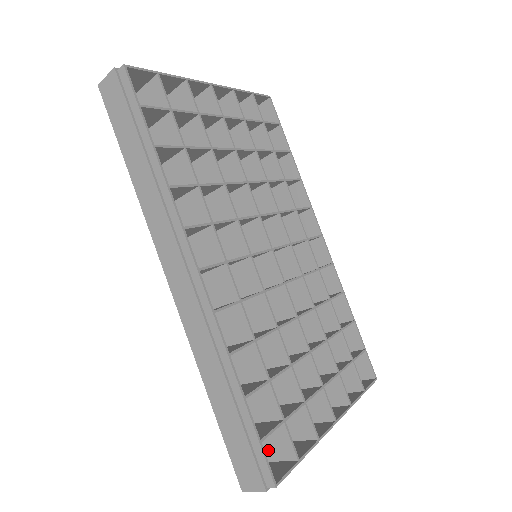
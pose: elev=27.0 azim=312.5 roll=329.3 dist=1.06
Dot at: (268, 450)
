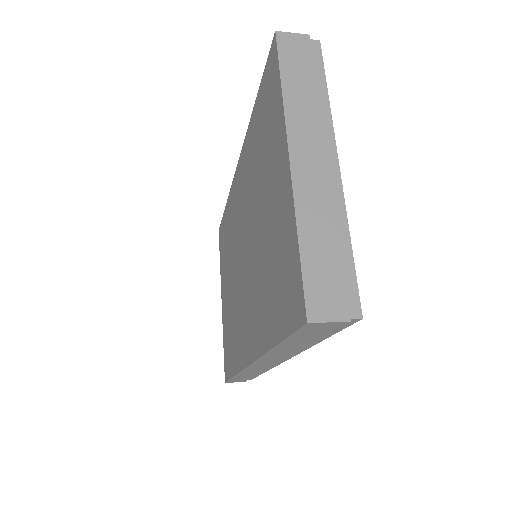
Dot at: occluded
